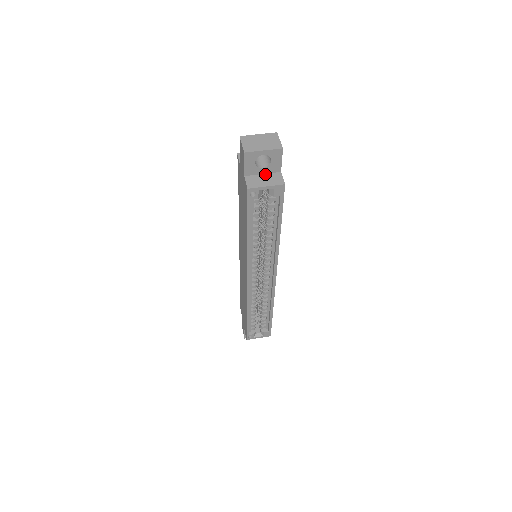
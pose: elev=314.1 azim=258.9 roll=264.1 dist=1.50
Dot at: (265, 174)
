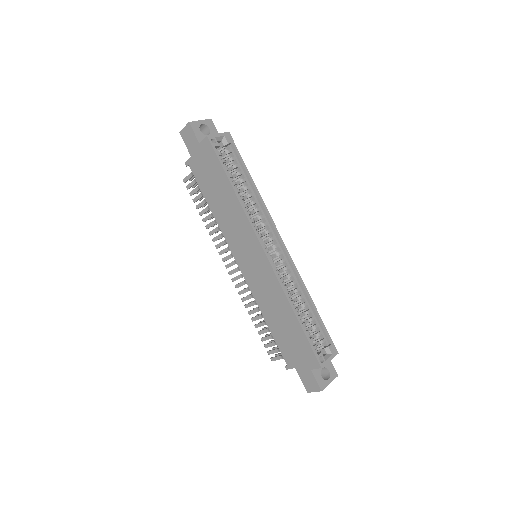
Dot at: occluded
